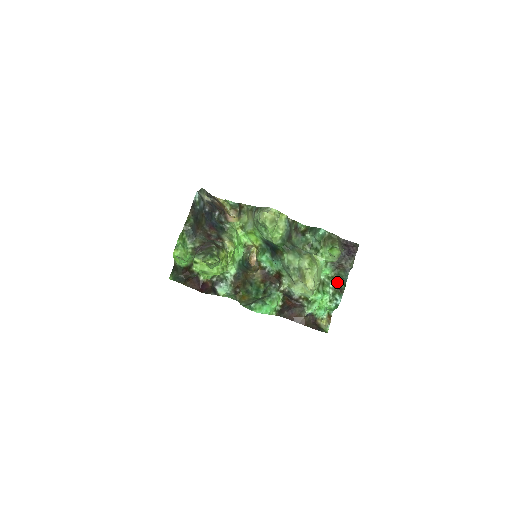
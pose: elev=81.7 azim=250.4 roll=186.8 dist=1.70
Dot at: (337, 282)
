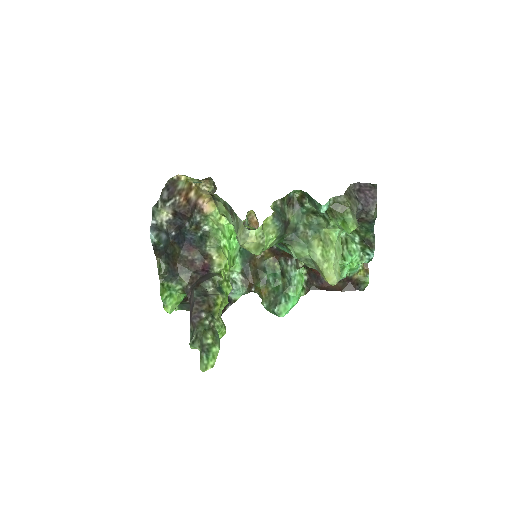
Dot at: (363, 236)
